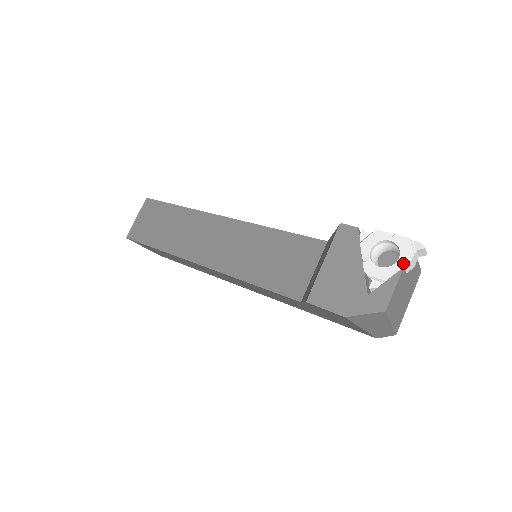
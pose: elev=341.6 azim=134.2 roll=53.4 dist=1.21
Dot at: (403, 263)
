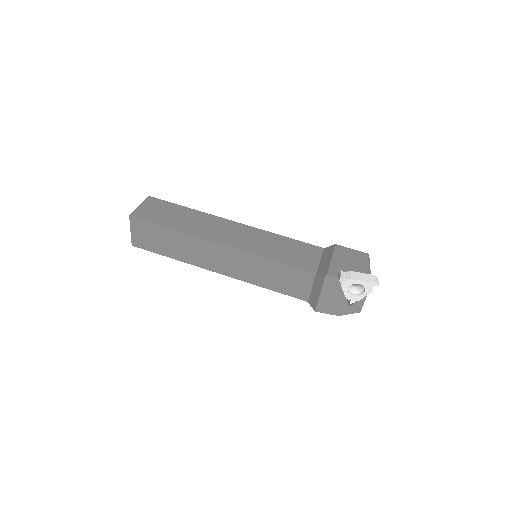
Dot at: (367, 294)
